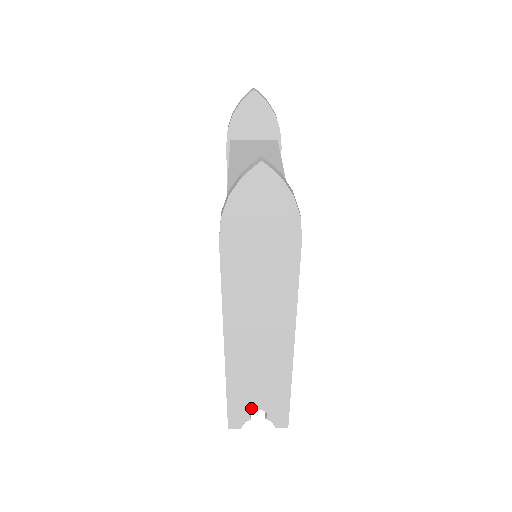
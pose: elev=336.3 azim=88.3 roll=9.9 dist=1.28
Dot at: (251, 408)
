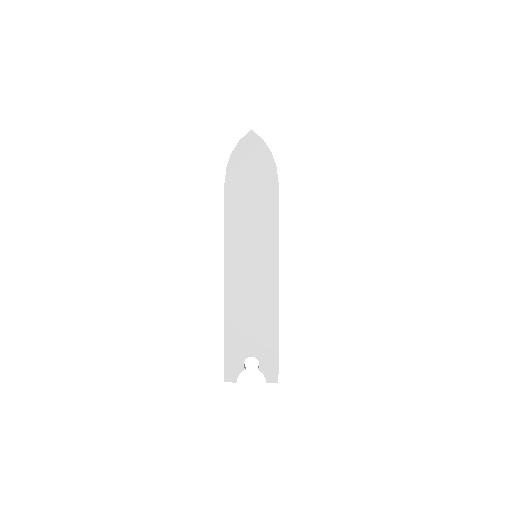
Dot at: (245, 354)
